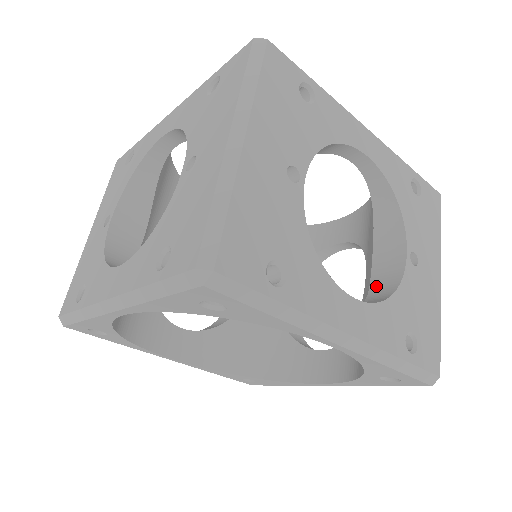
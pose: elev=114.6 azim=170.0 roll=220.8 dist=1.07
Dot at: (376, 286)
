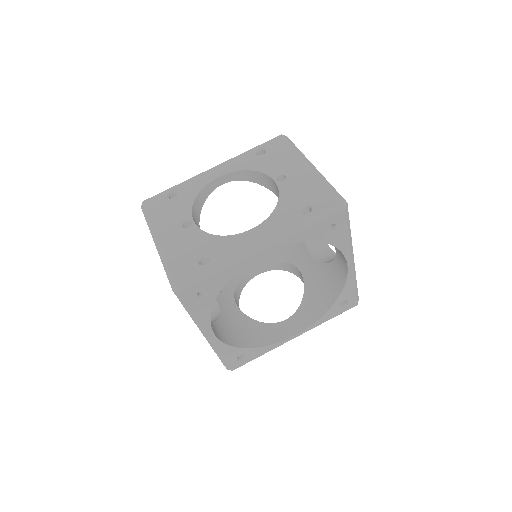
Dot at: occluded
